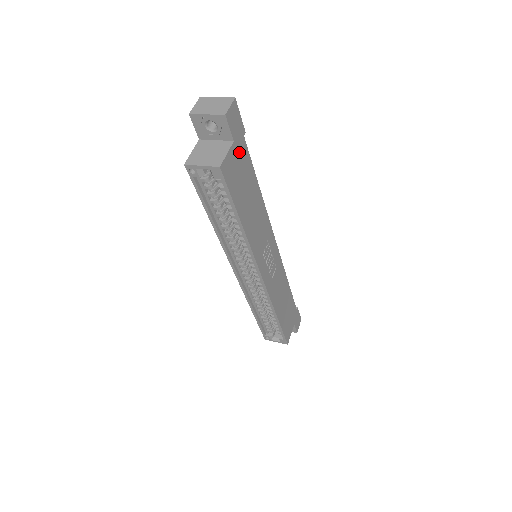
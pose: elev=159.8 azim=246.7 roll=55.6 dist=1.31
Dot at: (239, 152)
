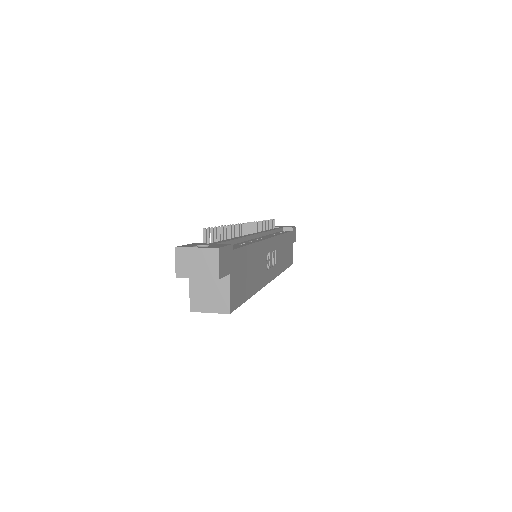
Dot at: (234, 268)
